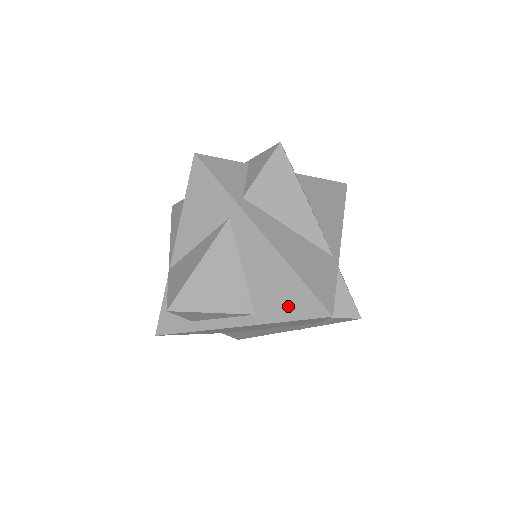
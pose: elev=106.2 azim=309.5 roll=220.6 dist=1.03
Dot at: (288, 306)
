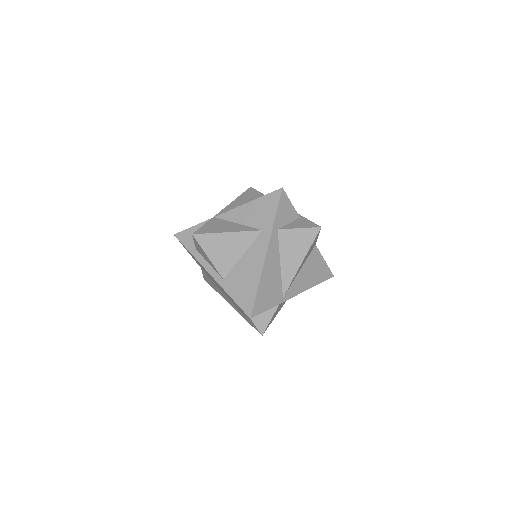
Dot at: (240, 293)
